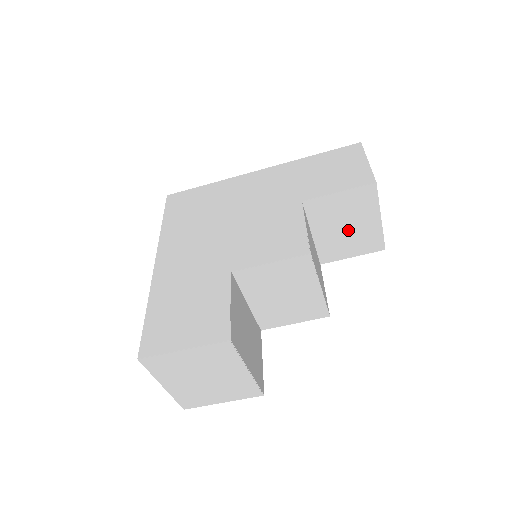
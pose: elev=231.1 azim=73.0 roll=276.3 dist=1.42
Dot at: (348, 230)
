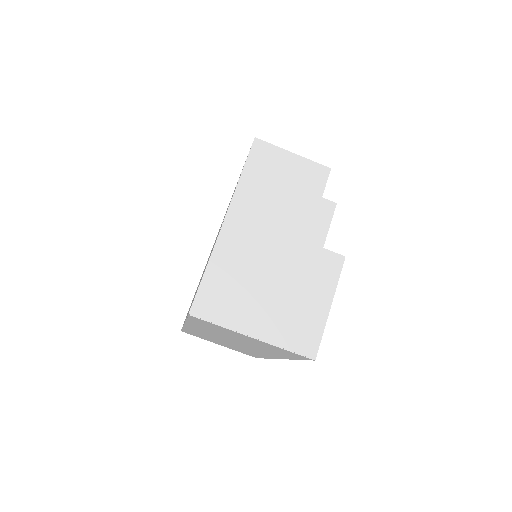
Dot at: (288, 181)
